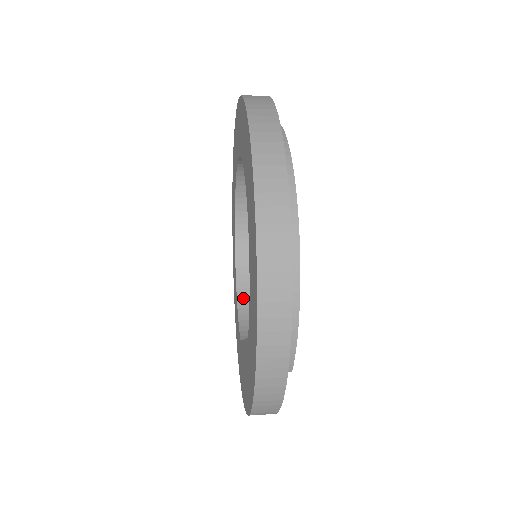
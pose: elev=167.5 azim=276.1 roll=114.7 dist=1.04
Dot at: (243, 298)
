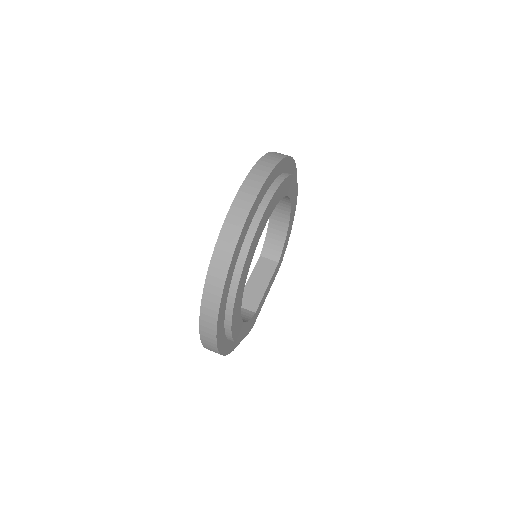
Dot at: (273, 221)
